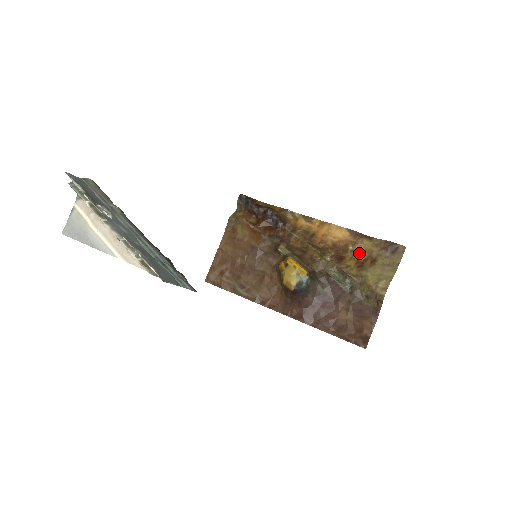
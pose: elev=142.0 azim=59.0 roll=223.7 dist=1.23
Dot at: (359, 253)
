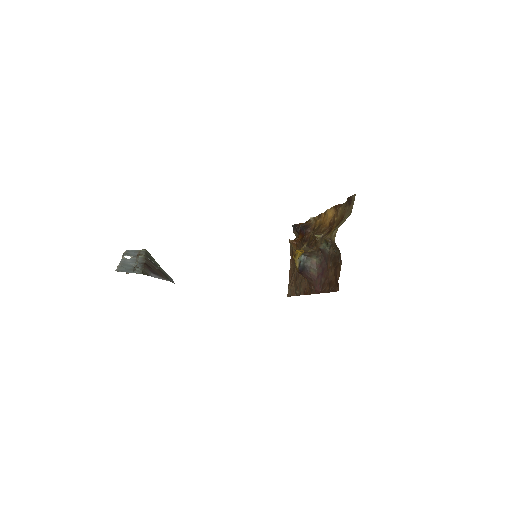
Dot at: (338, 220)
